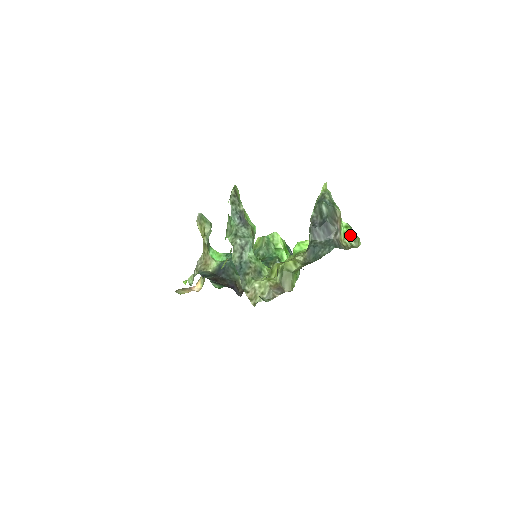
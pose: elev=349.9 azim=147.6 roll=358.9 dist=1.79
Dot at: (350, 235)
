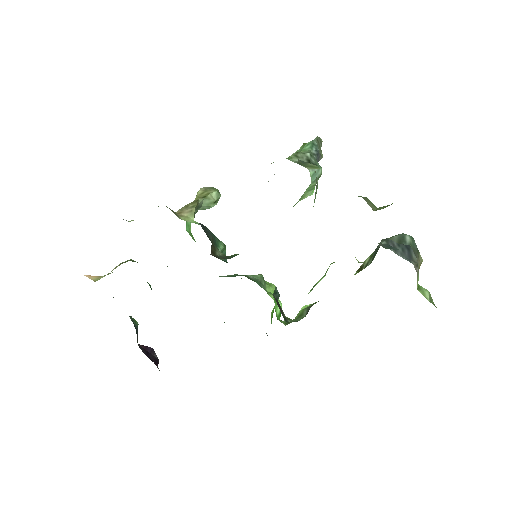
Dot at: (426, 290)
